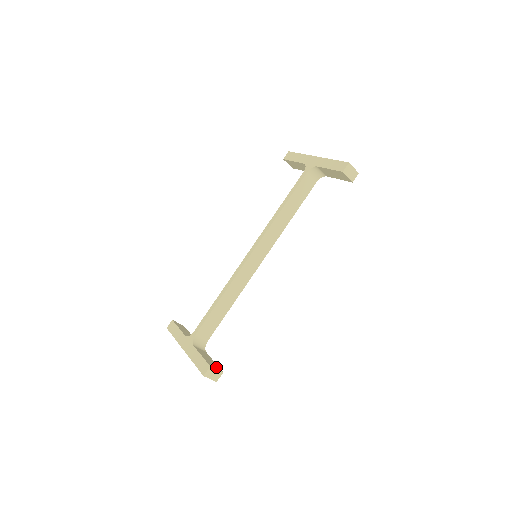
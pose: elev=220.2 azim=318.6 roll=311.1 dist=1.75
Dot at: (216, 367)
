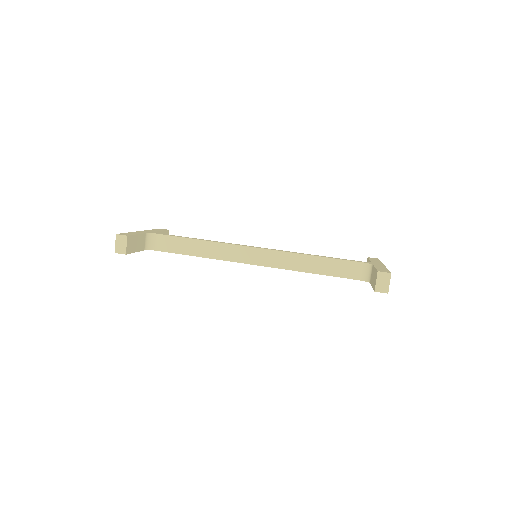
Dot at: (129, 247)
